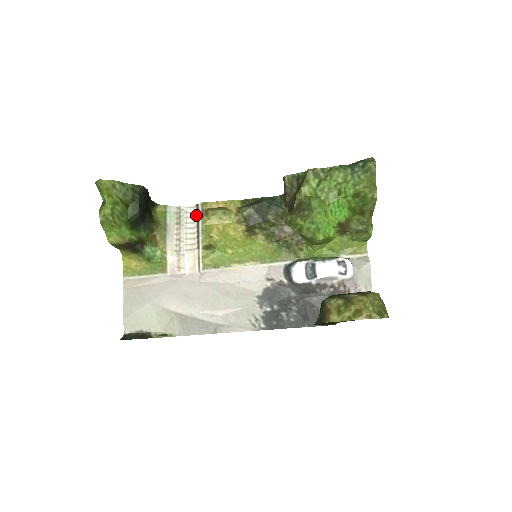
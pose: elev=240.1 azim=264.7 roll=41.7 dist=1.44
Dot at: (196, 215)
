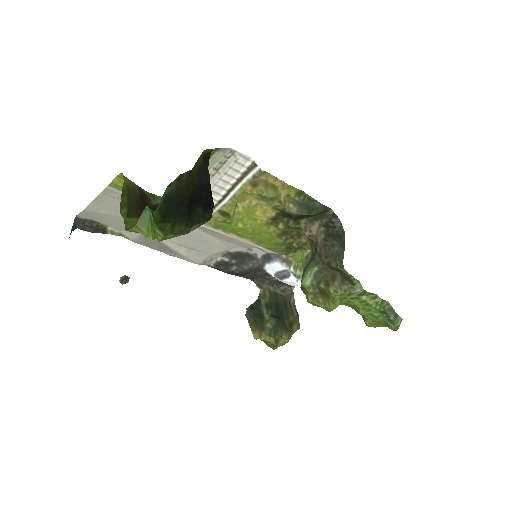
Dot at: (243, 173)
